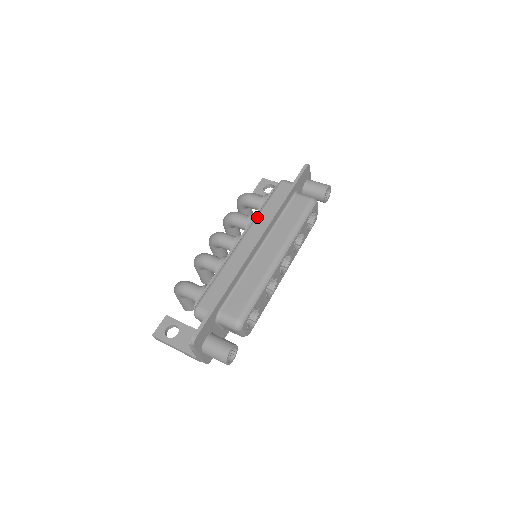
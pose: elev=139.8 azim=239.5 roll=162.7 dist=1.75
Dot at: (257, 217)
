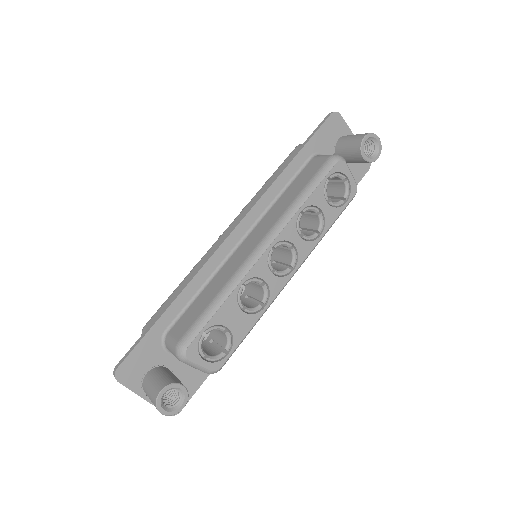
Dot at: (251, 199)
